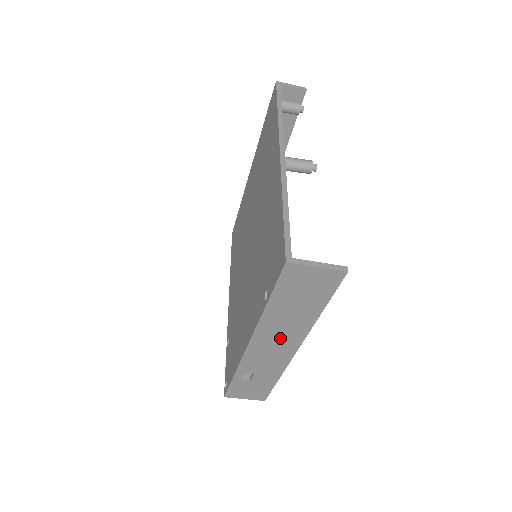
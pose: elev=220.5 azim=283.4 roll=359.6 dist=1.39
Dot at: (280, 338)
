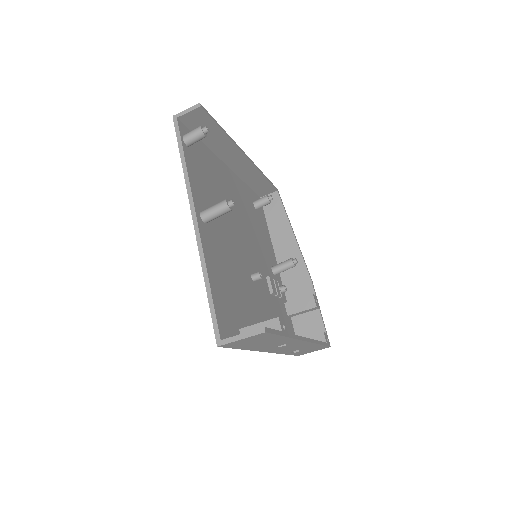
Dot at: occluded
